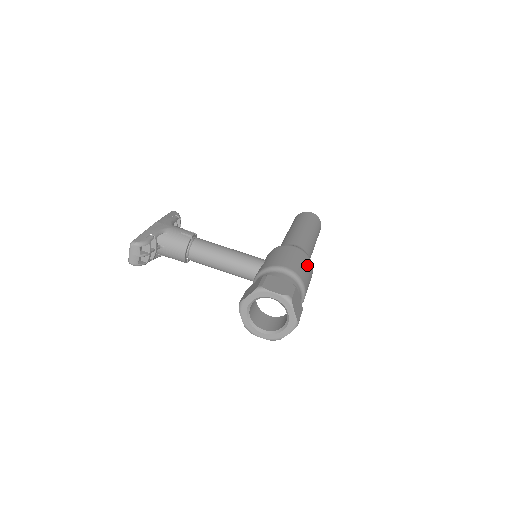
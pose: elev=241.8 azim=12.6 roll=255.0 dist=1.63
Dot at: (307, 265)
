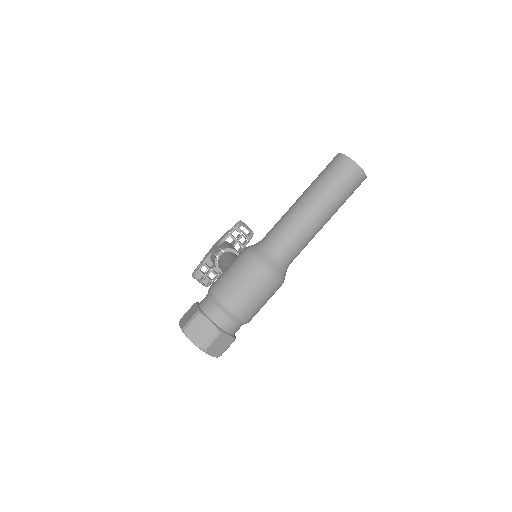
Dot at: (241, 273)
